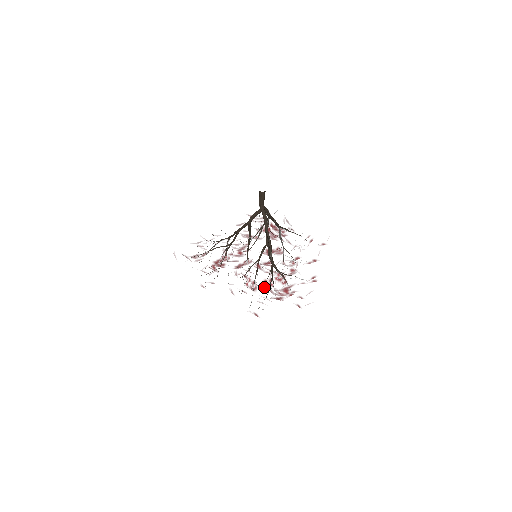
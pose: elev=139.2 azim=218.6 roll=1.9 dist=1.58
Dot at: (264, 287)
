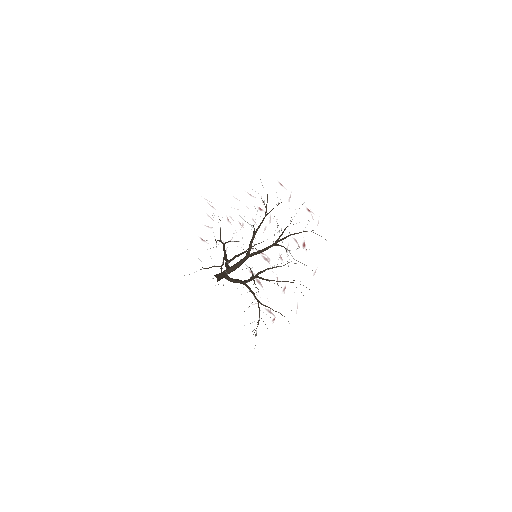
Dot at: occluded
